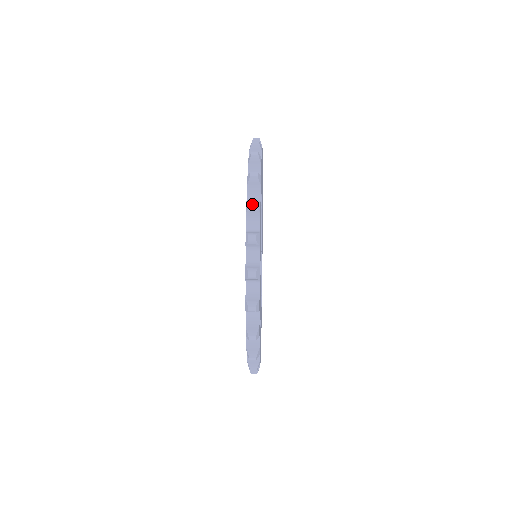
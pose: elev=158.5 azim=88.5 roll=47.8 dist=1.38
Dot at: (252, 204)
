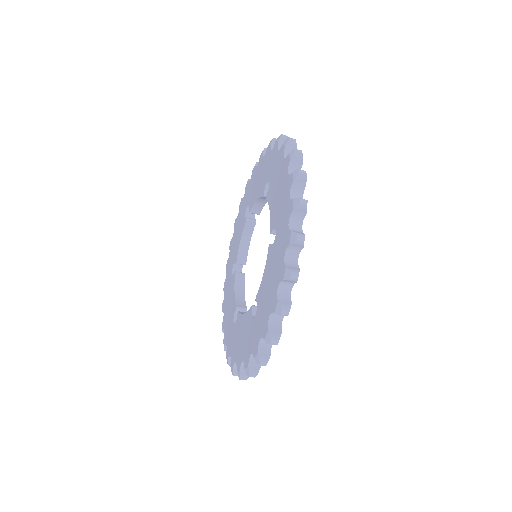
Dot at: occluded
